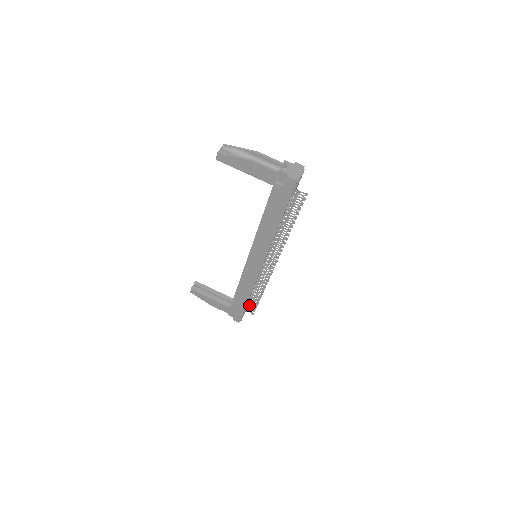
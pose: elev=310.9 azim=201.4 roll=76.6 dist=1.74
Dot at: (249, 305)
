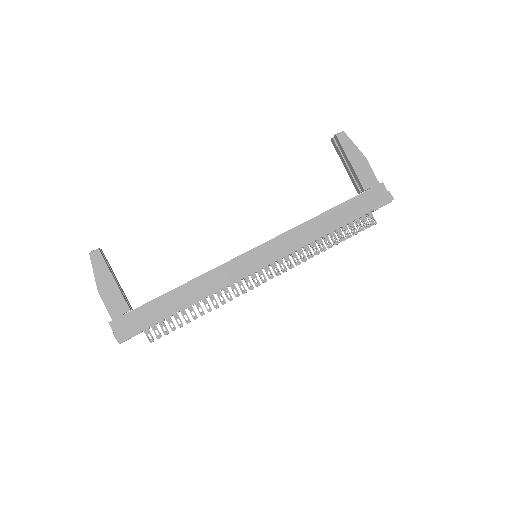
Dot at: (163, 323)
